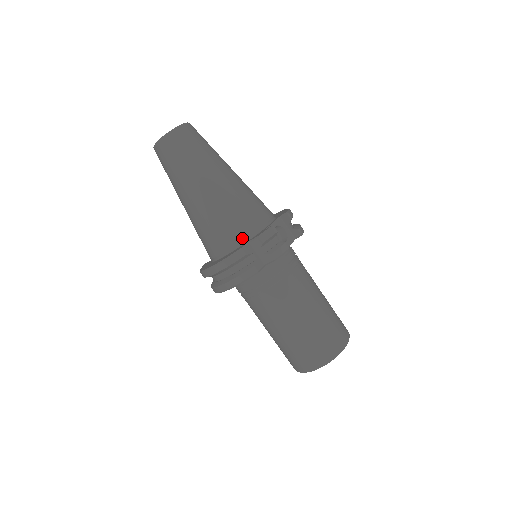
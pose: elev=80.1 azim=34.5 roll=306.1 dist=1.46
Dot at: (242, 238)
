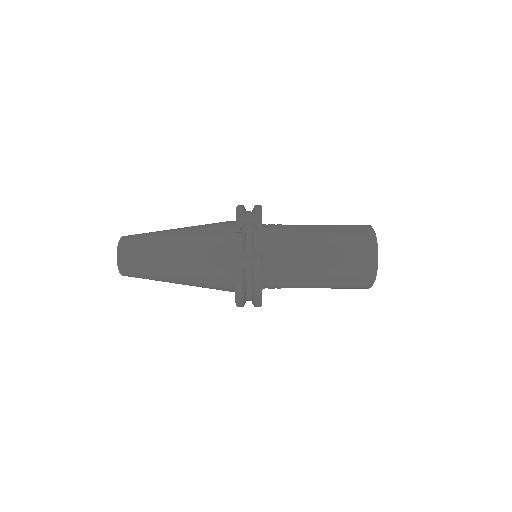
Dot at: (230, 262)
